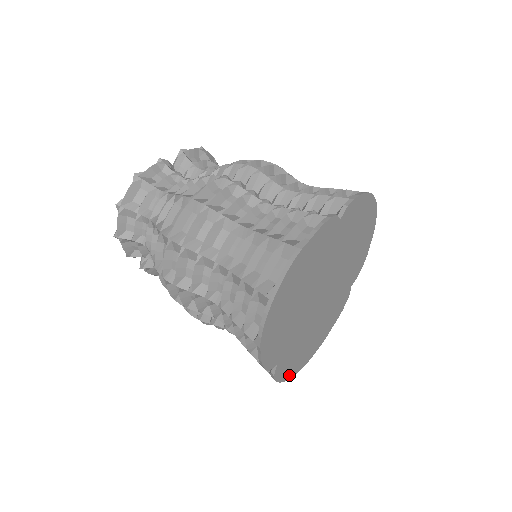
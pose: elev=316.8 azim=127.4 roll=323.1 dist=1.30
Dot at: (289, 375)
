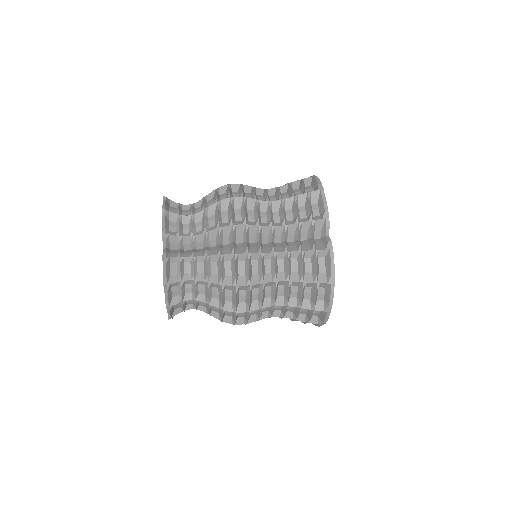
Dot at: (333, 280)
